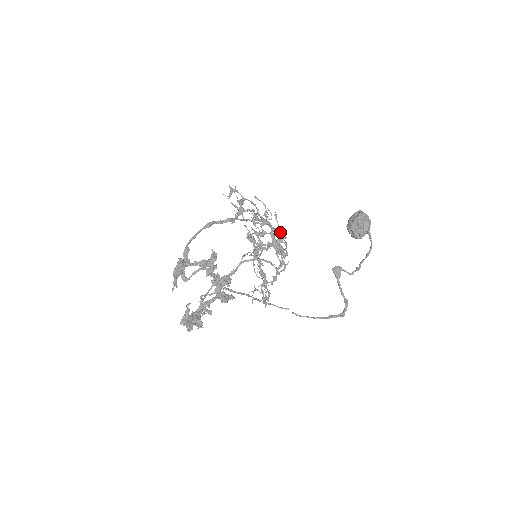
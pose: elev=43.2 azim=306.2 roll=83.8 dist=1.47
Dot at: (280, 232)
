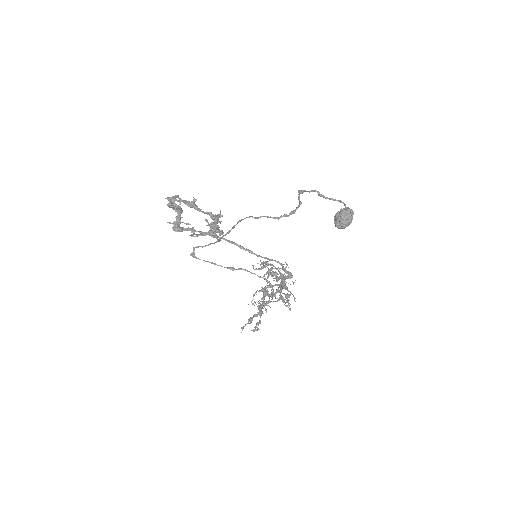
Dot at: occluded
